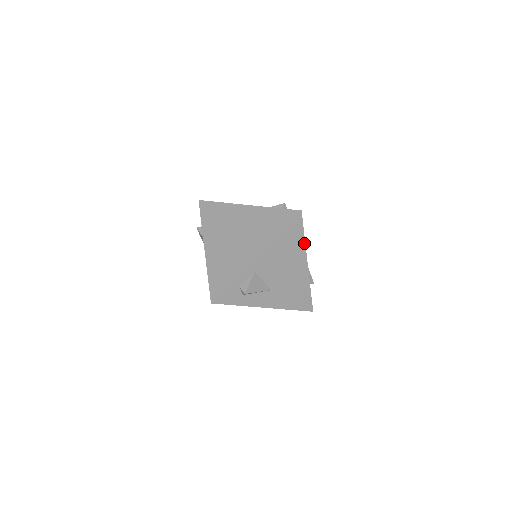
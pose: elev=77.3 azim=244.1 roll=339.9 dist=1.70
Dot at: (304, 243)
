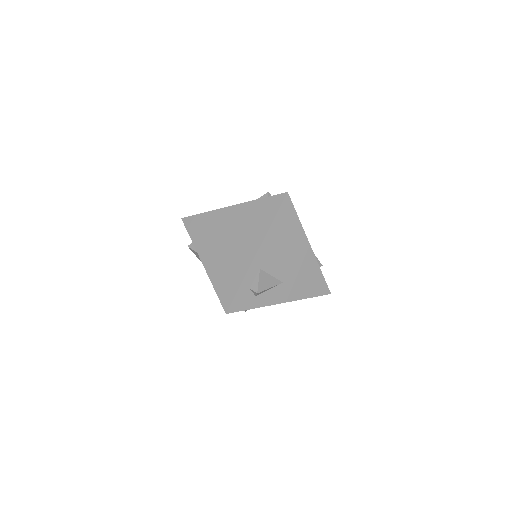
Dot at: (300, 225)
